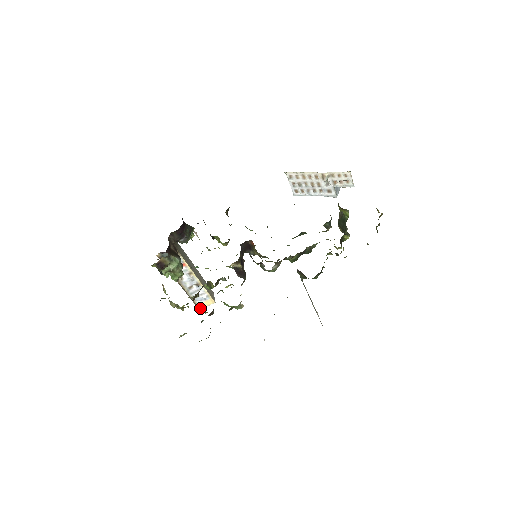
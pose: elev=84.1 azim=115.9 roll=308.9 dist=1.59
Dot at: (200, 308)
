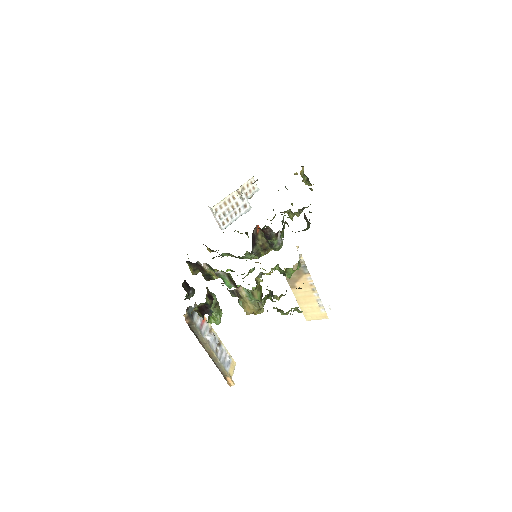
Dot at: (231, 378)
